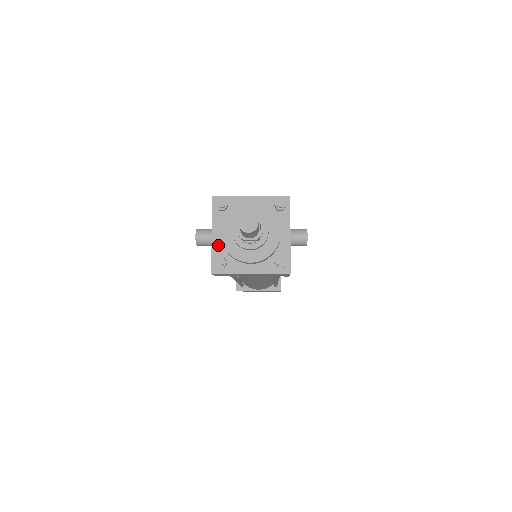
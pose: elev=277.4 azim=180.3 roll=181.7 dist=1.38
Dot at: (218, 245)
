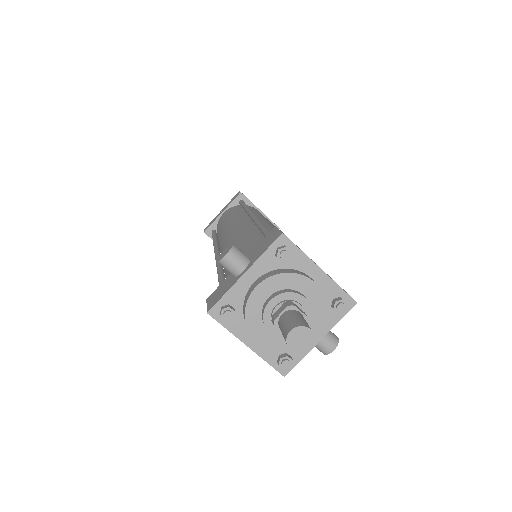
Dot at: (241, 290)
